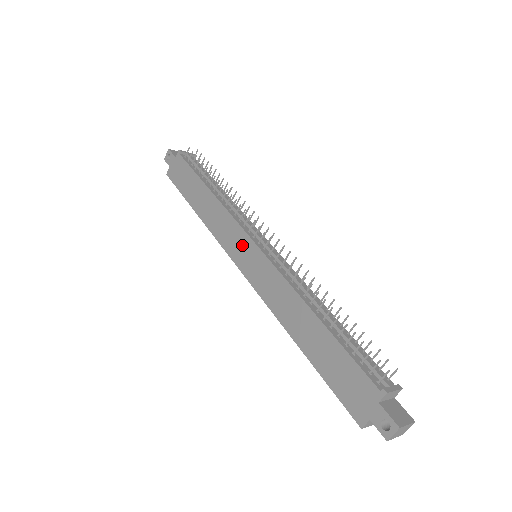
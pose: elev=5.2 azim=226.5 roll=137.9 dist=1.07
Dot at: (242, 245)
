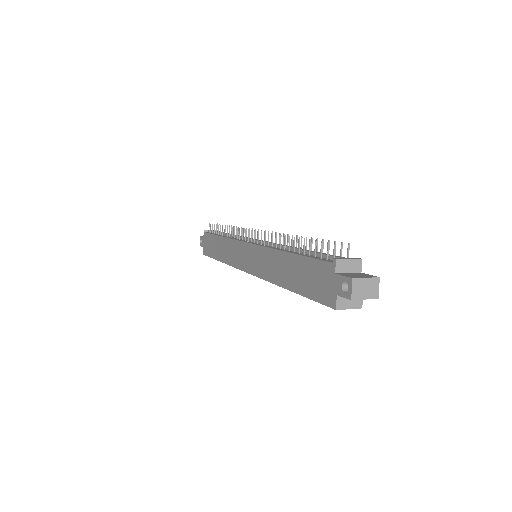
Dot at: (242, 252)
